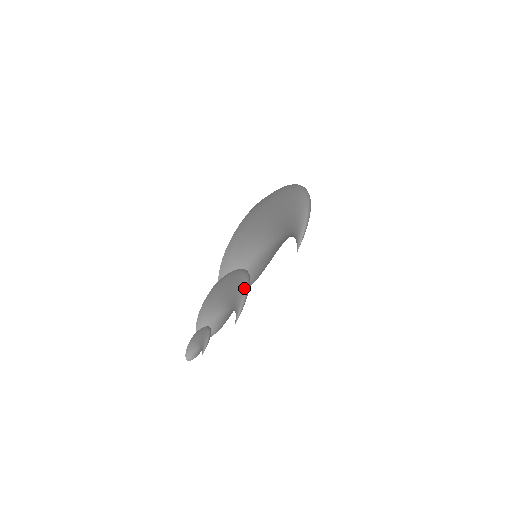
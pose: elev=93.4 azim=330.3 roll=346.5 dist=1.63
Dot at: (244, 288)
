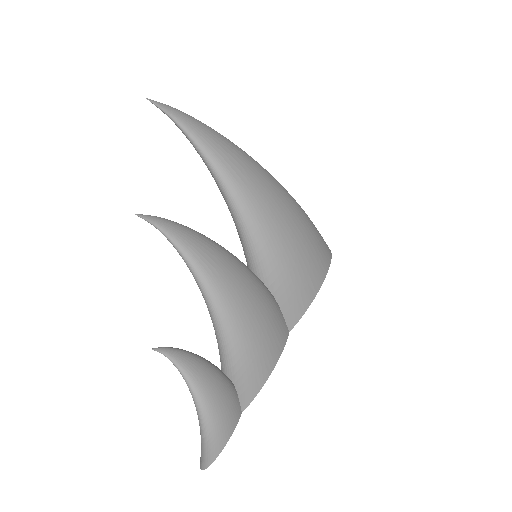
Dot at: occluded
